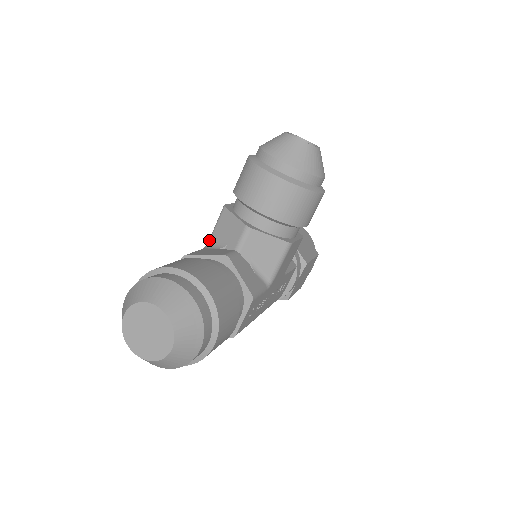
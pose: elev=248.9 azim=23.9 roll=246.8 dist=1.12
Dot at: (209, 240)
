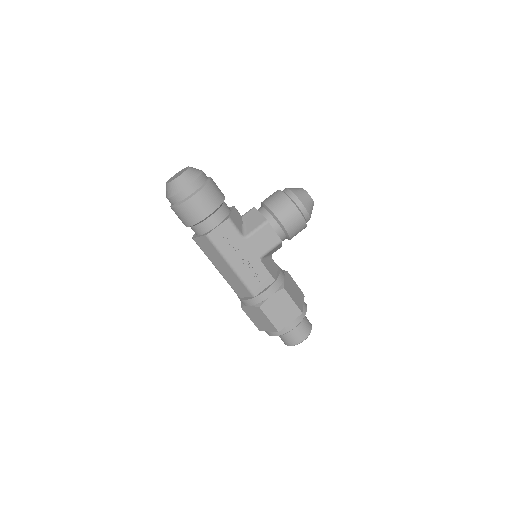
Dot at: occluded
